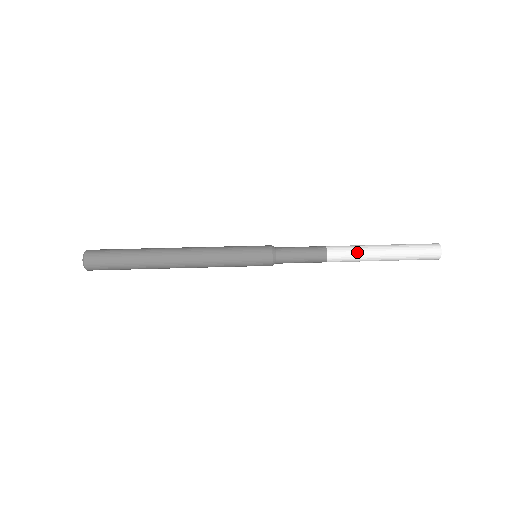
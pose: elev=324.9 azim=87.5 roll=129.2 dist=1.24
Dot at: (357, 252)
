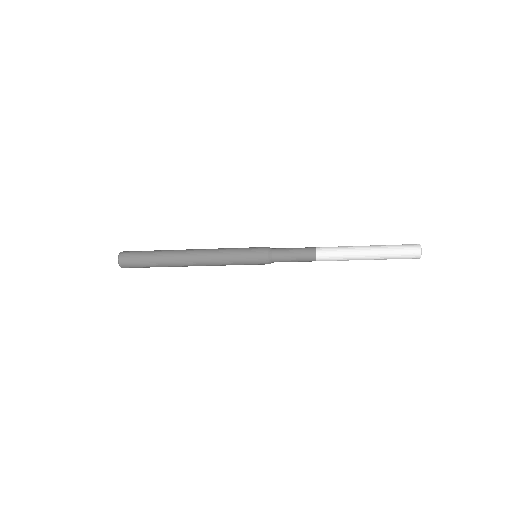
Dot at: (342, 249)
